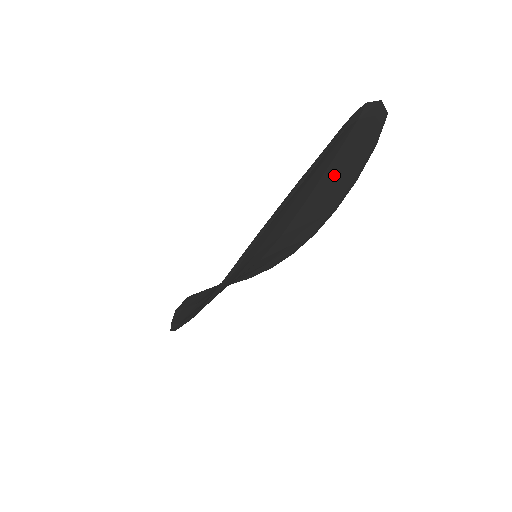
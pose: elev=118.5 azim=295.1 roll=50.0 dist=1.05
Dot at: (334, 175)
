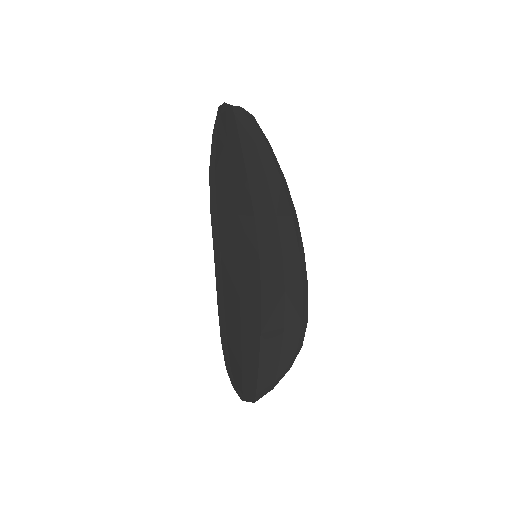
Dot at: (254, 159)
